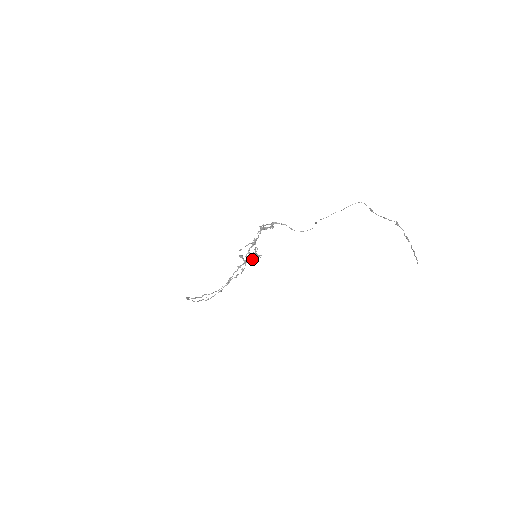
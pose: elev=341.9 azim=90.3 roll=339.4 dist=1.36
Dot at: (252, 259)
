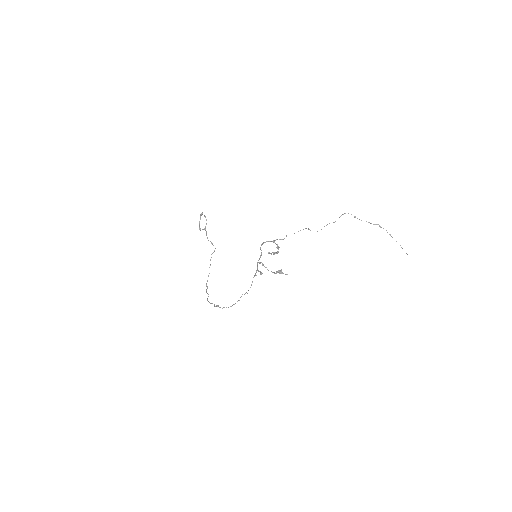
Dot at: (262, 265)
